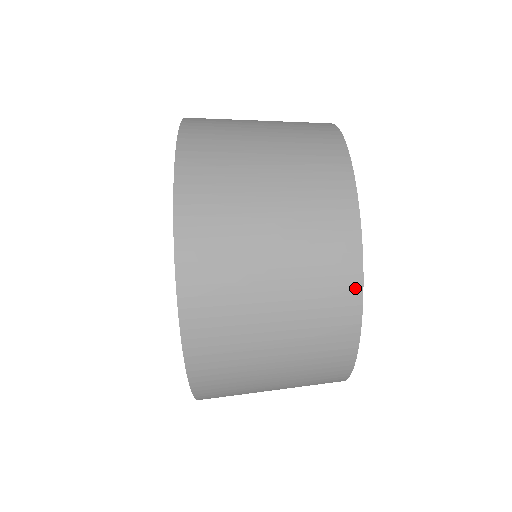
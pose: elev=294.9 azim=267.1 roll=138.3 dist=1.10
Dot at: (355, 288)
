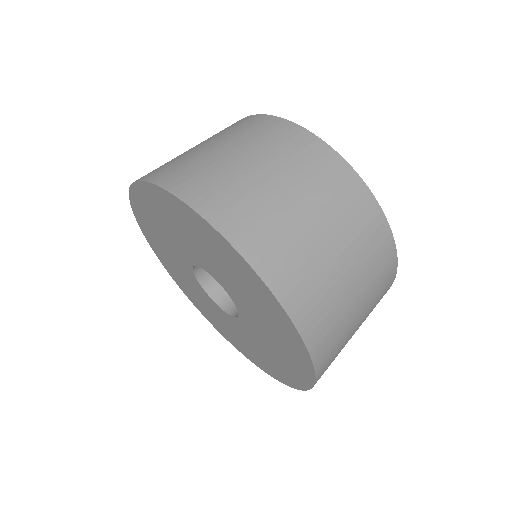
Dot at: (361, 187)
